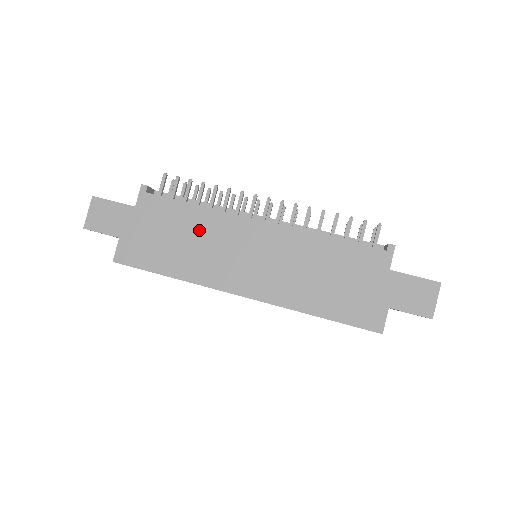
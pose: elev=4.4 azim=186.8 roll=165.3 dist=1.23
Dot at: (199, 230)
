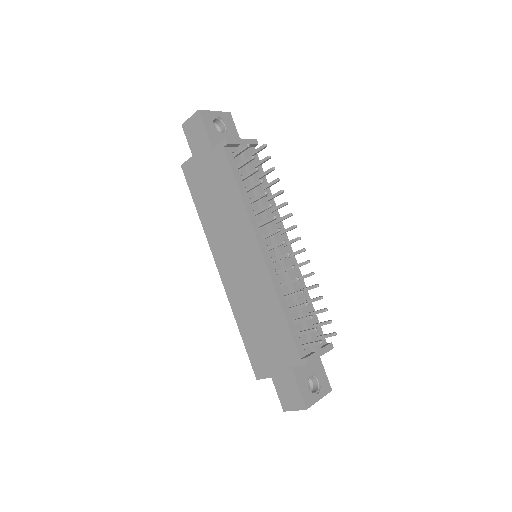
Dot at: (229, 209)
